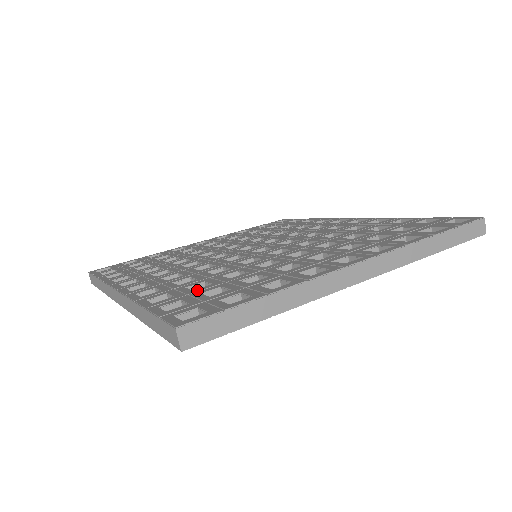
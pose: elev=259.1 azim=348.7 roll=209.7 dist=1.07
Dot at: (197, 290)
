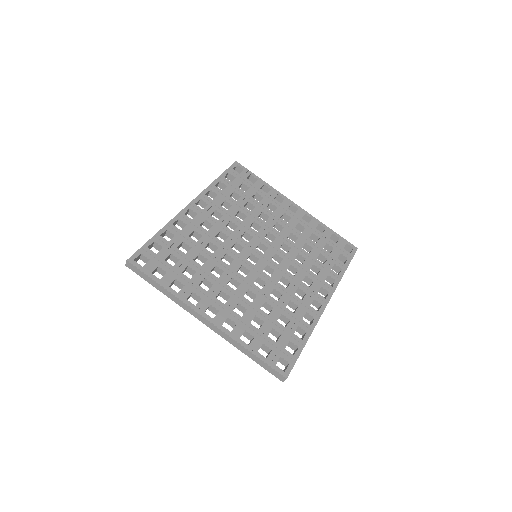
Dot at: (176, 250)
